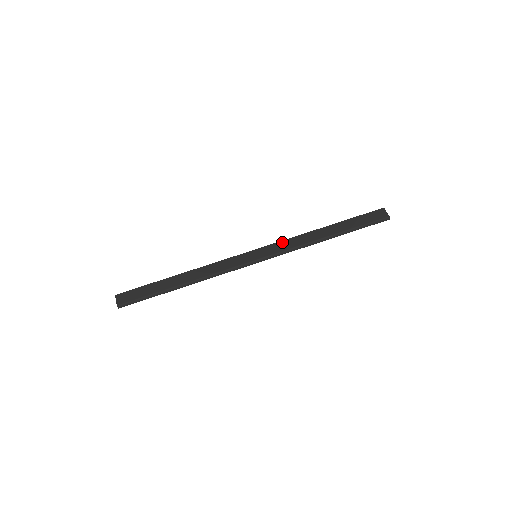
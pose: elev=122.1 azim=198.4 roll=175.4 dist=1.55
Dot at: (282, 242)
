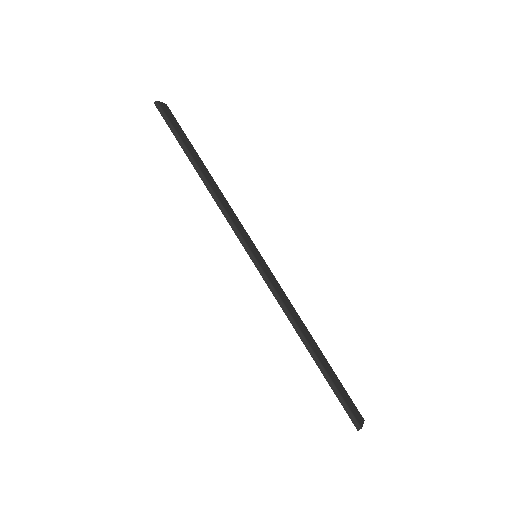
Dot at: (281, 288)
